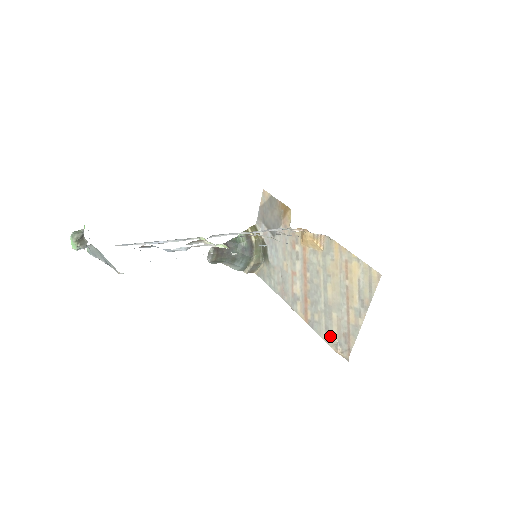
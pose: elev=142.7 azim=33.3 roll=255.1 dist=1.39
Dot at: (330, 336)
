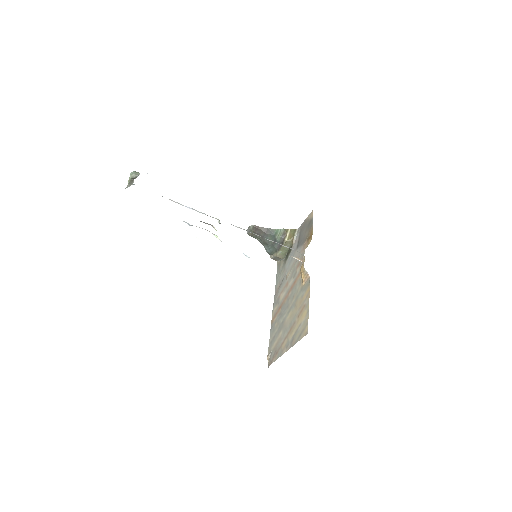
Dot at: (272, 344)
